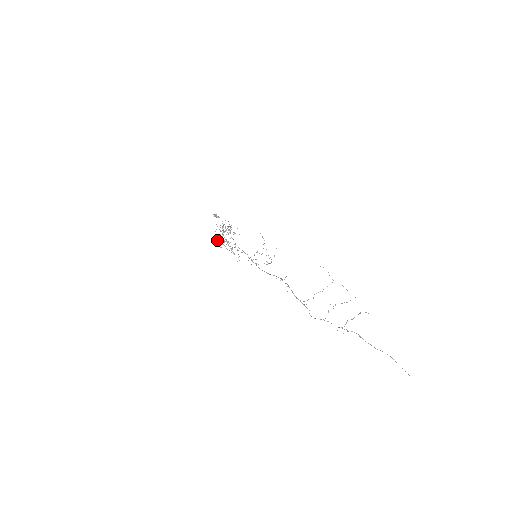
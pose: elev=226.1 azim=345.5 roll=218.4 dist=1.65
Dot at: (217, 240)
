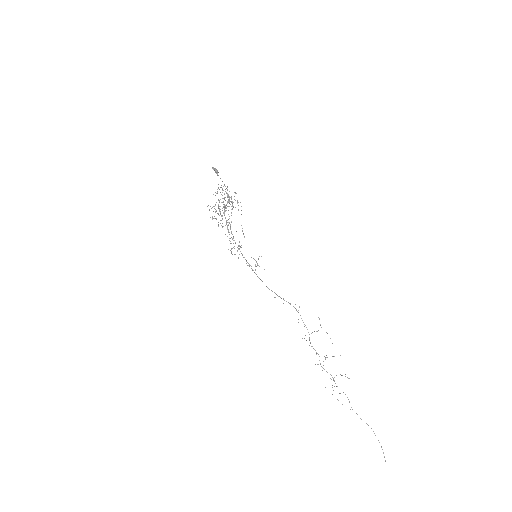
Dot at: (223, 207)
